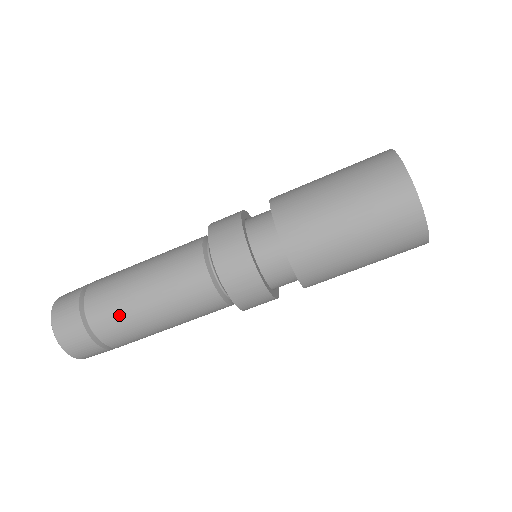
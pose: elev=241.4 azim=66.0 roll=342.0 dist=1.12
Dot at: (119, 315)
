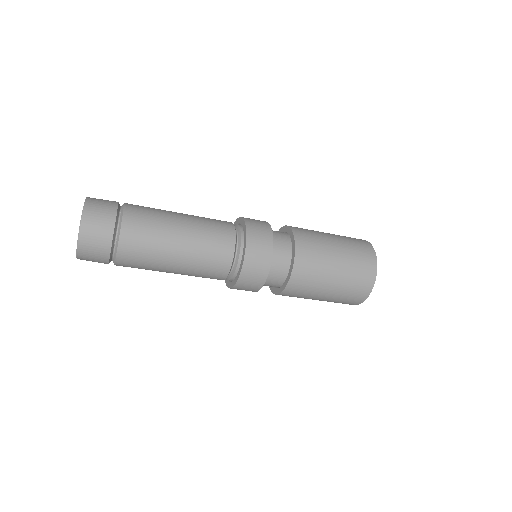
Dot at: (143, 268)
